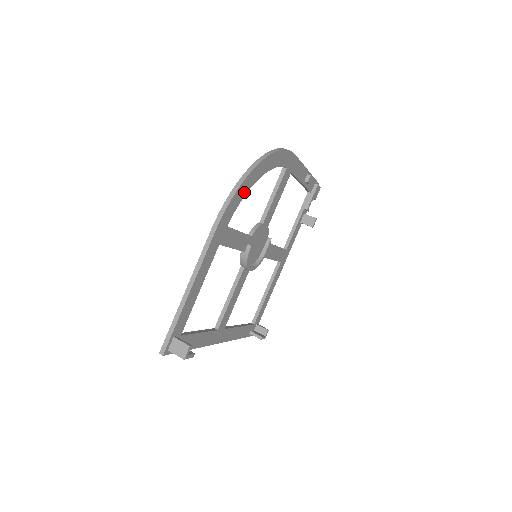
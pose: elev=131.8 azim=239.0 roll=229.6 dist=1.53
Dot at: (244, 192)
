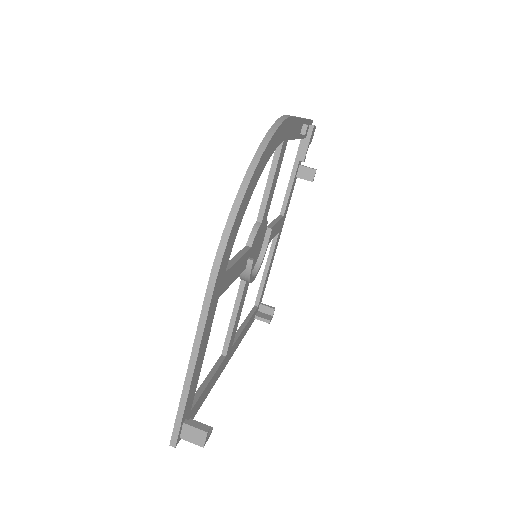
Dot at: (240, 218)
